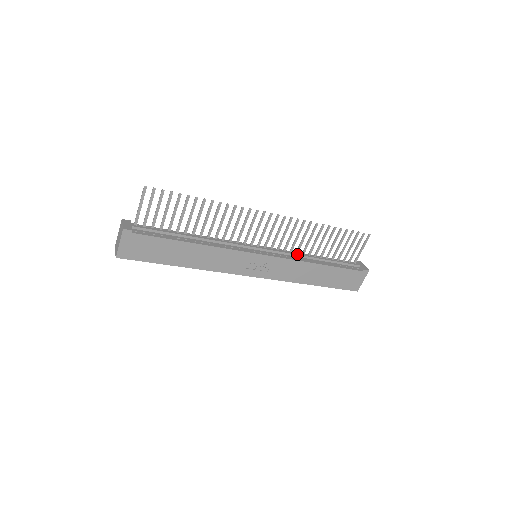
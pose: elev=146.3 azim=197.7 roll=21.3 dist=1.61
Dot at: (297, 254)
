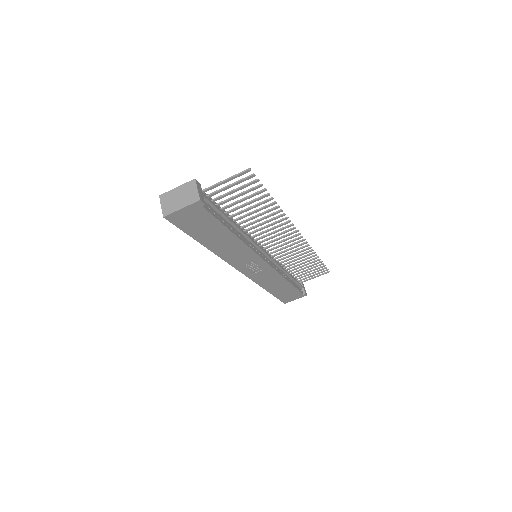
Dot at: (281, 267)
